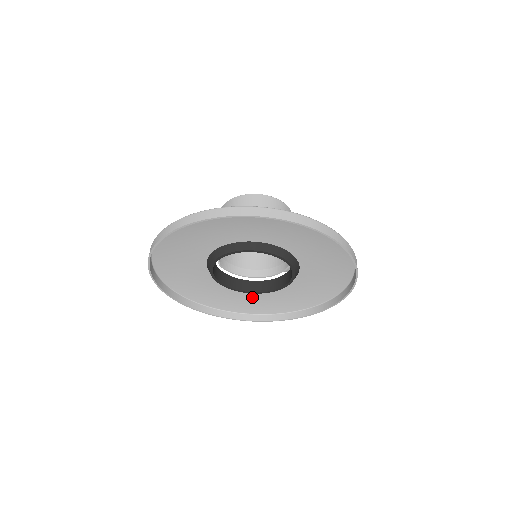
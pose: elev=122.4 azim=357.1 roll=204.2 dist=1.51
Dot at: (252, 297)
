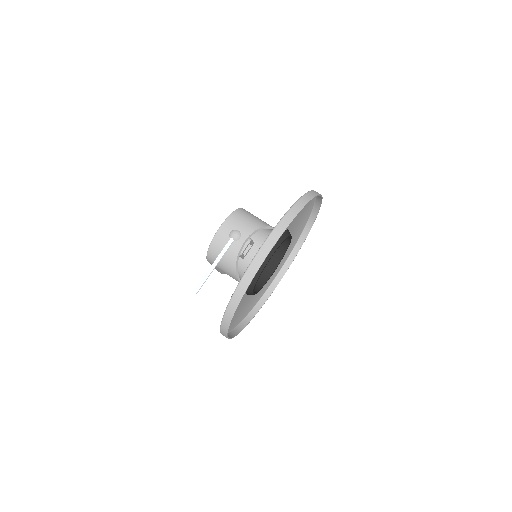
Dot at: occluded
